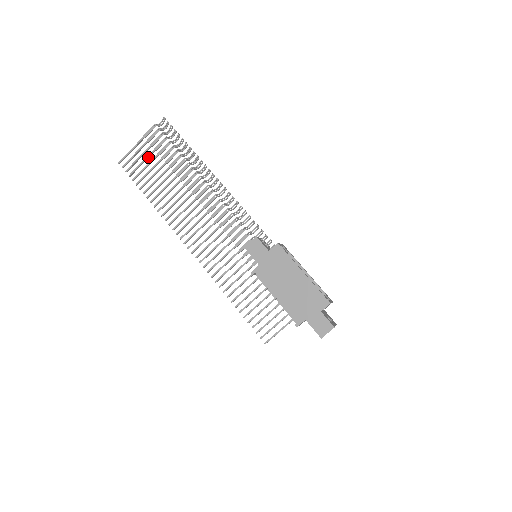
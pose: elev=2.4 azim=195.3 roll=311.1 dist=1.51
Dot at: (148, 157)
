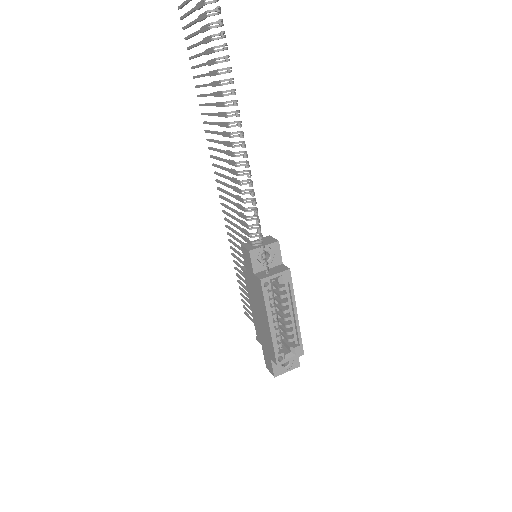
Dot at: (197, 33)
